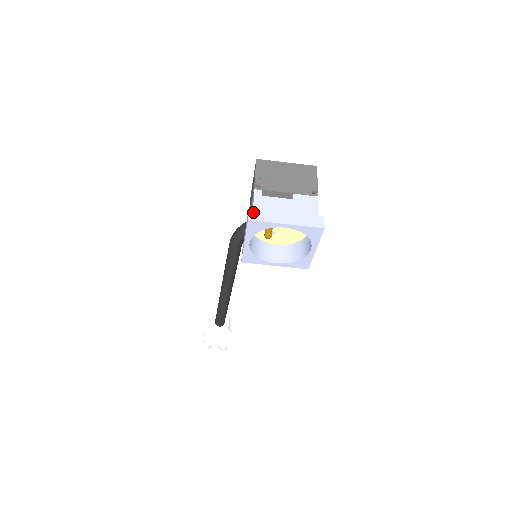
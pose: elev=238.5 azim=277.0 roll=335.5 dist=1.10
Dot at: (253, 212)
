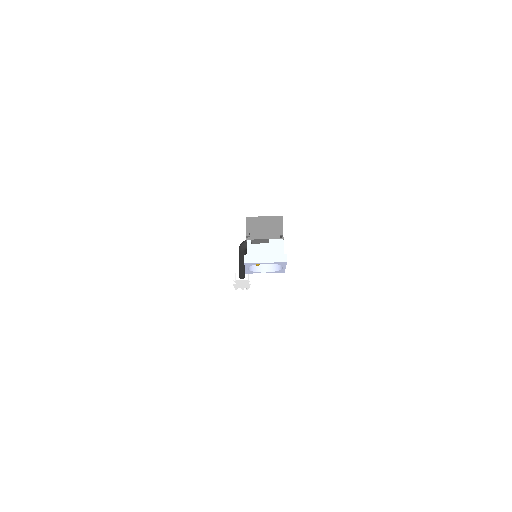
Dot at: (247, 257)
